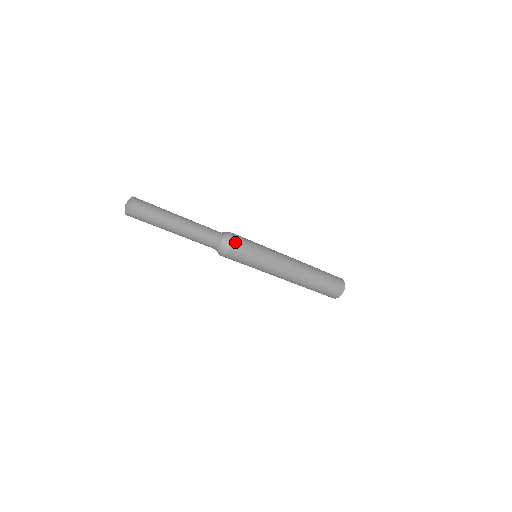
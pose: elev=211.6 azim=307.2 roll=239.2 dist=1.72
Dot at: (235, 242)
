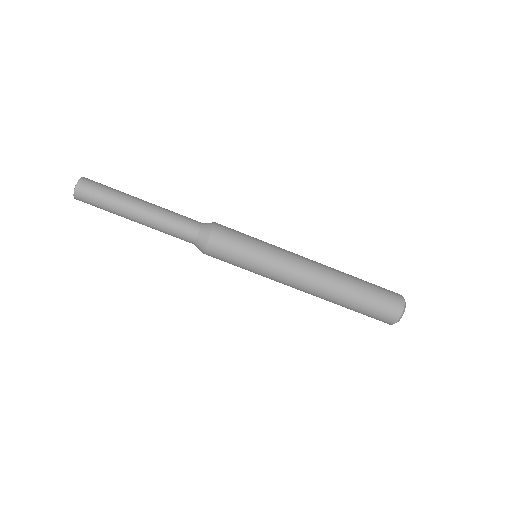
Dot at: (214, 238)
